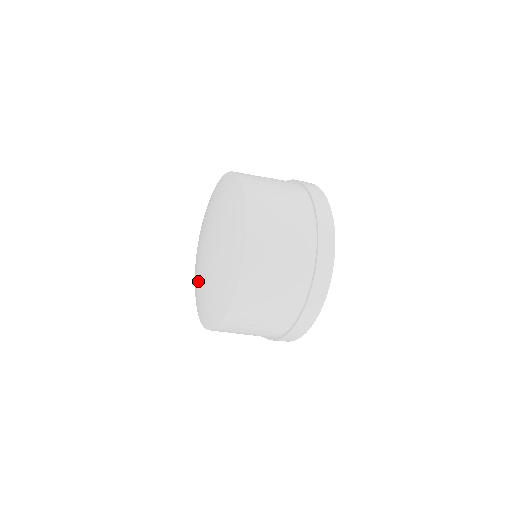
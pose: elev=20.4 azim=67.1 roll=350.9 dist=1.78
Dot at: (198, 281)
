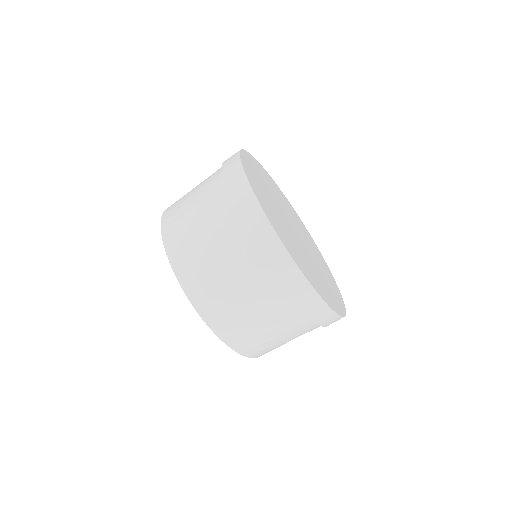
Dot at: occluded
